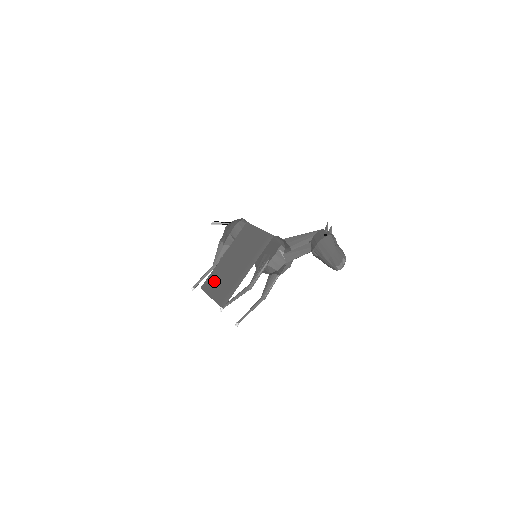
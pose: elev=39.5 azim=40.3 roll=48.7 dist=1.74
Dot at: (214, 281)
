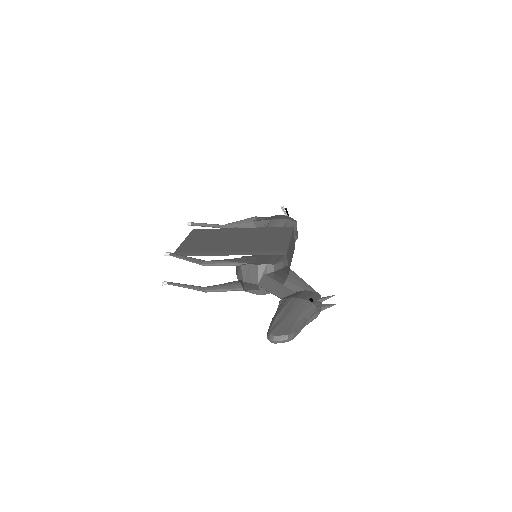
Dot at: (205, 235)
